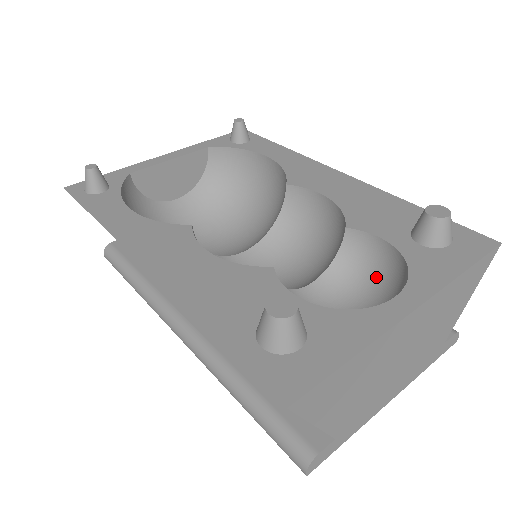
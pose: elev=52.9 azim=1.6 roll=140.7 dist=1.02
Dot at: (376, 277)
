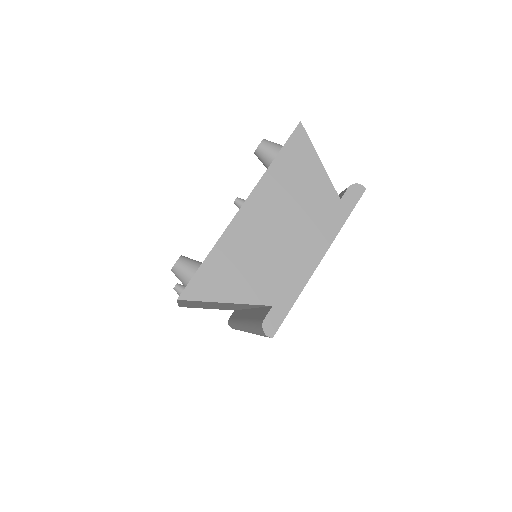
Dot at: occluded
